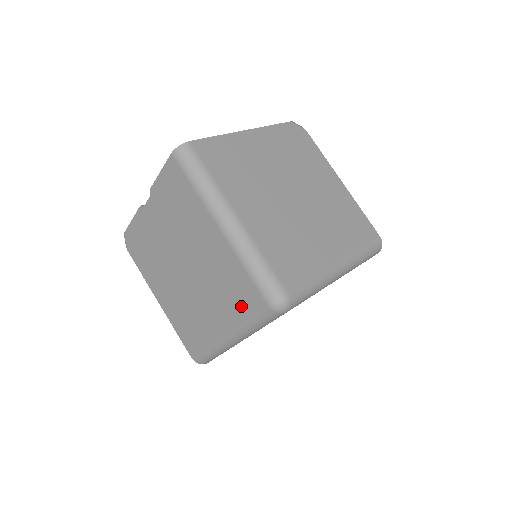
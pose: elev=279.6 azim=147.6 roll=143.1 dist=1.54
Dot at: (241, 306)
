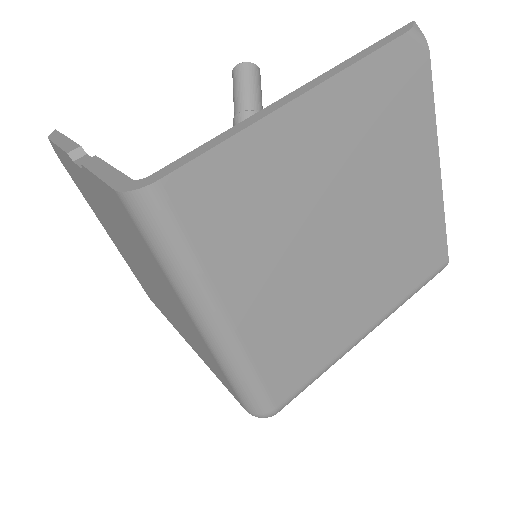
Dot at: (213, 369)
